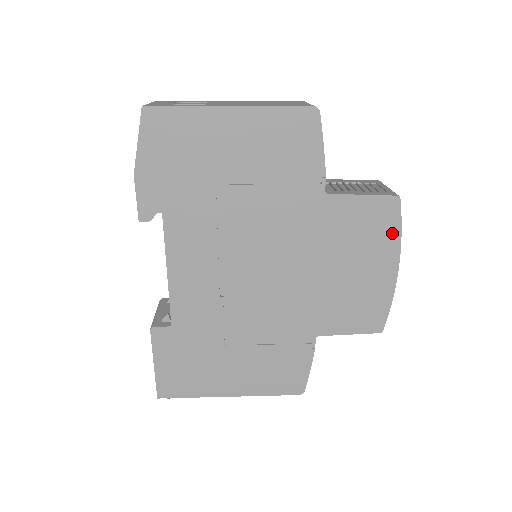
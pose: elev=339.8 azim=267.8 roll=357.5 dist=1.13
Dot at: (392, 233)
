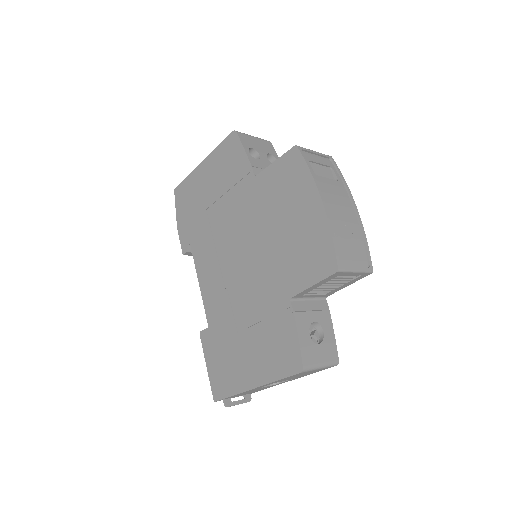
Dot at: (304, 175)
